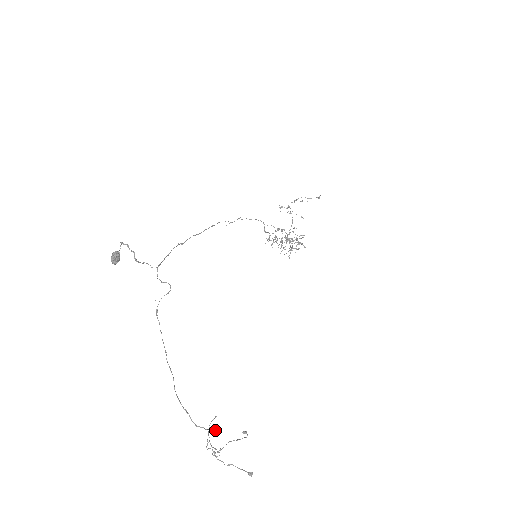
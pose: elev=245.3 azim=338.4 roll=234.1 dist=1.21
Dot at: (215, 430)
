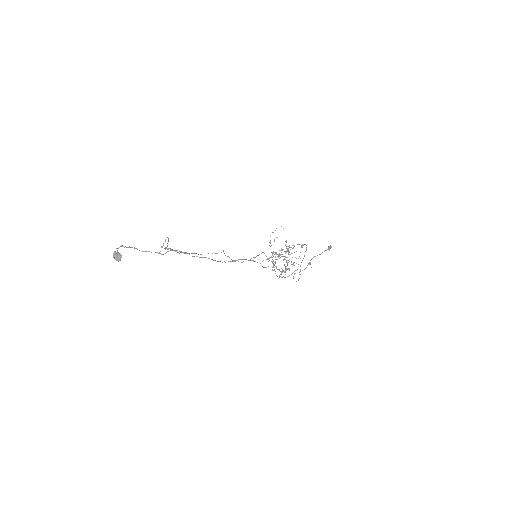
Dot at: occluded
